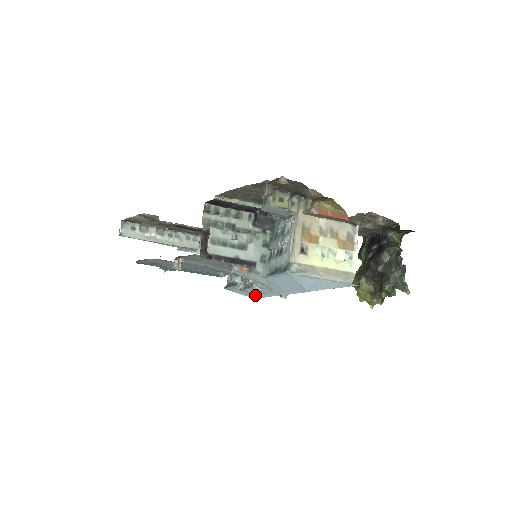
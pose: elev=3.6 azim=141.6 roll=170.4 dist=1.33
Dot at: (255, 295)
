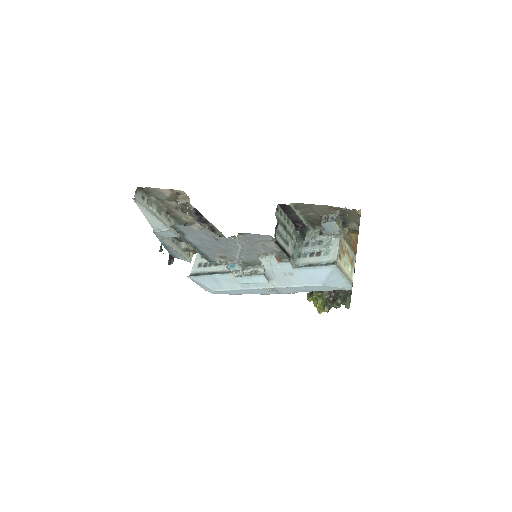
Dot at: (228, 287)
